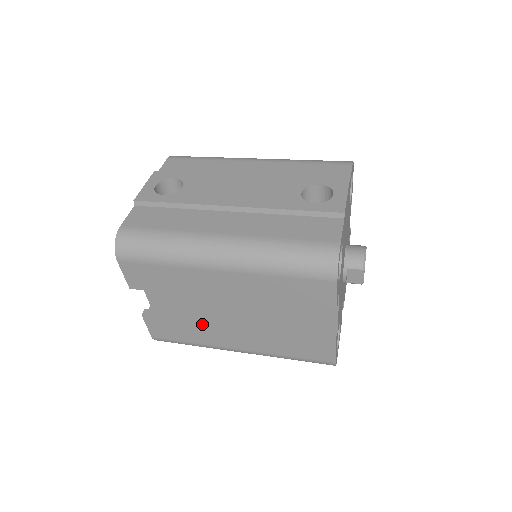
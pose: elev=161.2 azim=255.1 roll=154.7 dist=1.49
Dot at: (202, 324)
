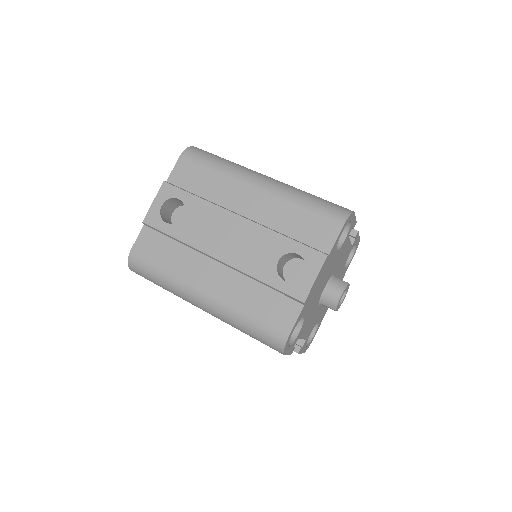
Dot at: occluded
